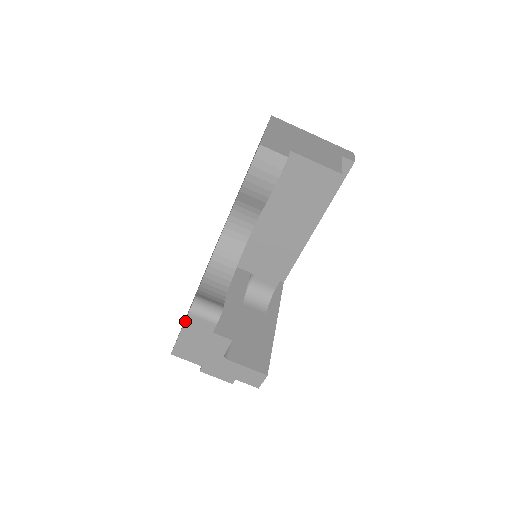
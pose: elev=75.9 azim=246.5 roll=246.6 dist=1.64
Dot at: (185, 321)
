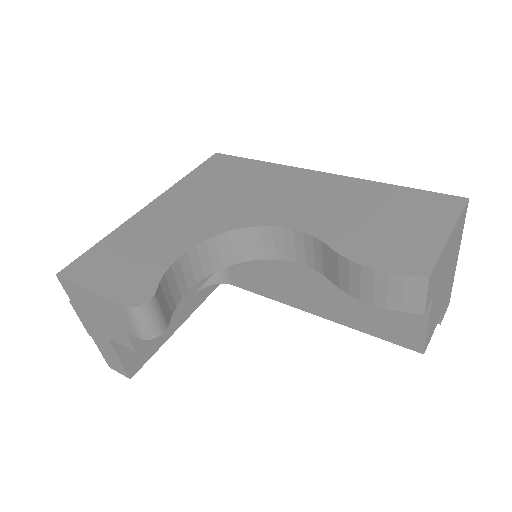
Dot at: (111, 300)
